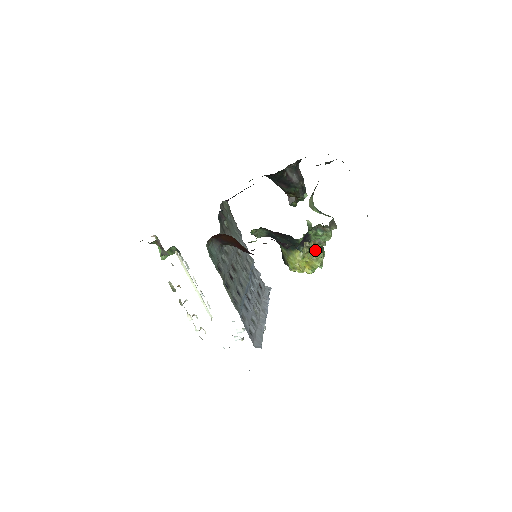
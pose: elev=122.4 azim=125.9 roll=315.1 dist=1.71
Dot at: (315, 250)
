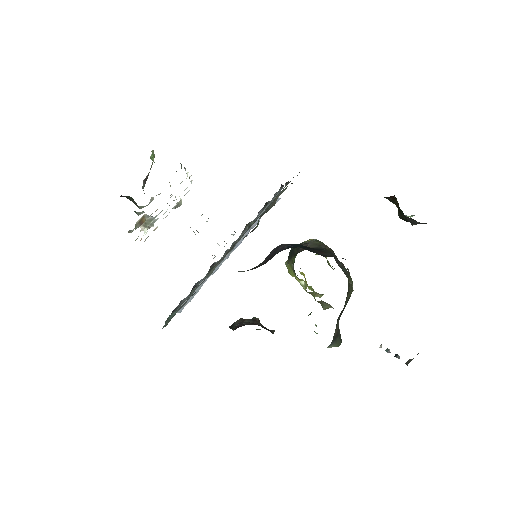
Dot at: (318, 293)
